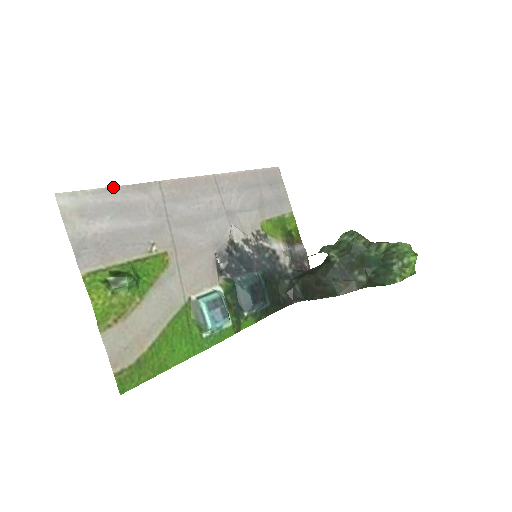
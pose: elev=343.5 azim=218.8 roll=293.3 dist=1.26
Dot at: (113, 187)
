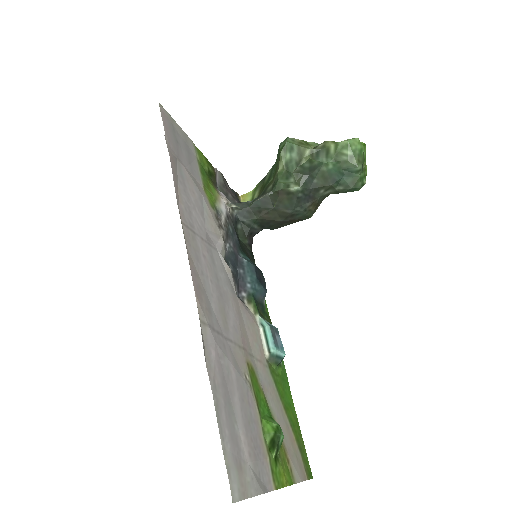
Dot at: (214, 402)
